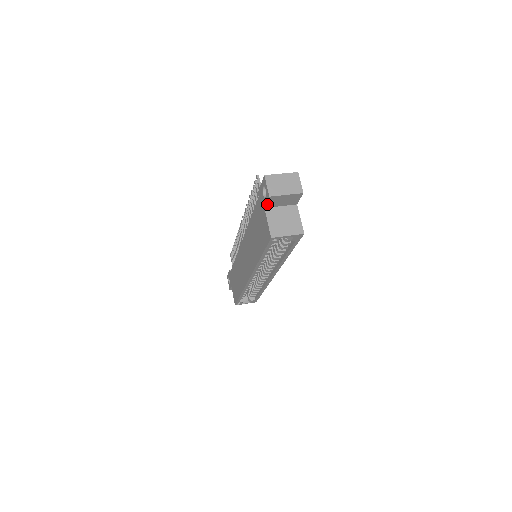
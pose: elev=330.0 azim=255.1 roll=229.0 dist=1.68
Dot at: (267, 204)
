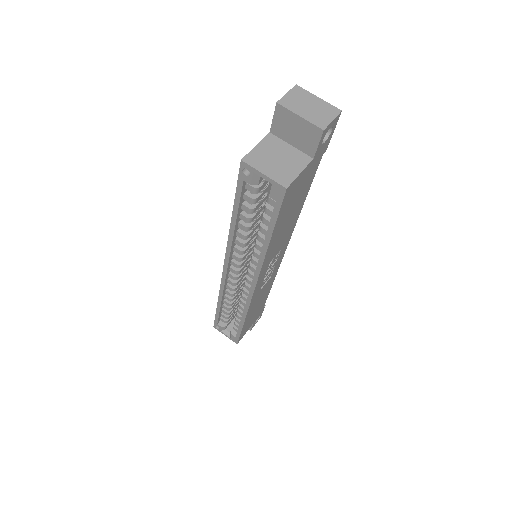
Dot at: (274, 124)
